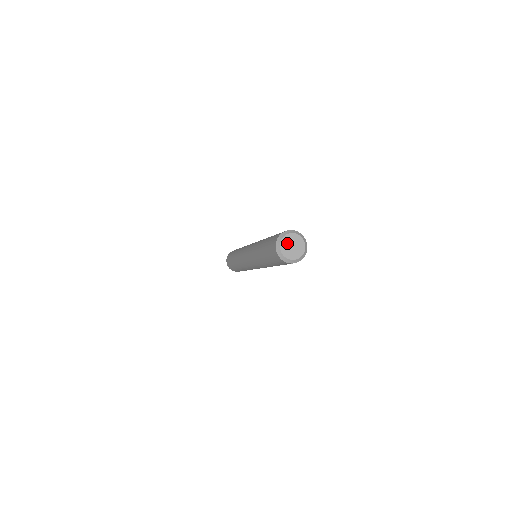
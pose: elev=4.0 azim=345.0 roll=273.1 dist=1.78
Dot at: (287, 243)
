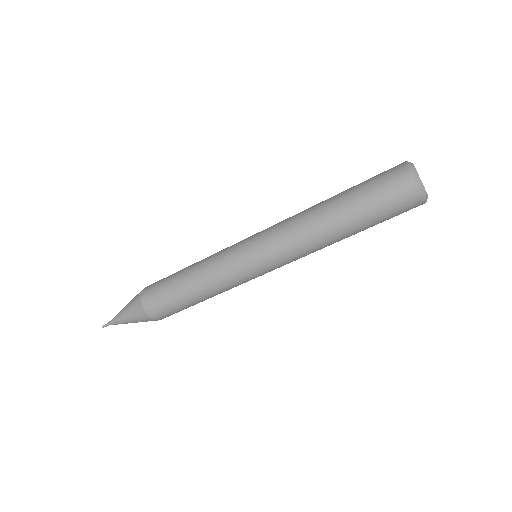
Dot at: occluded
